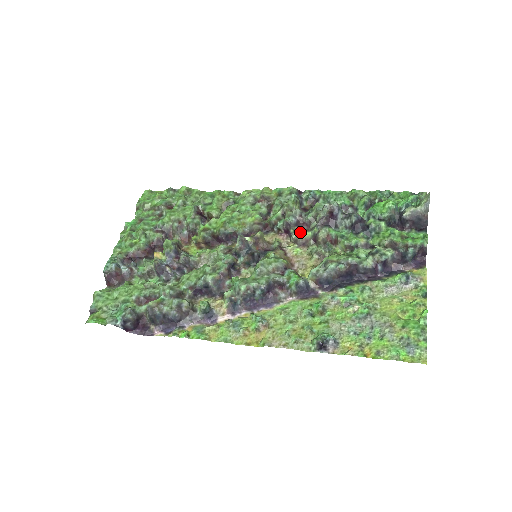
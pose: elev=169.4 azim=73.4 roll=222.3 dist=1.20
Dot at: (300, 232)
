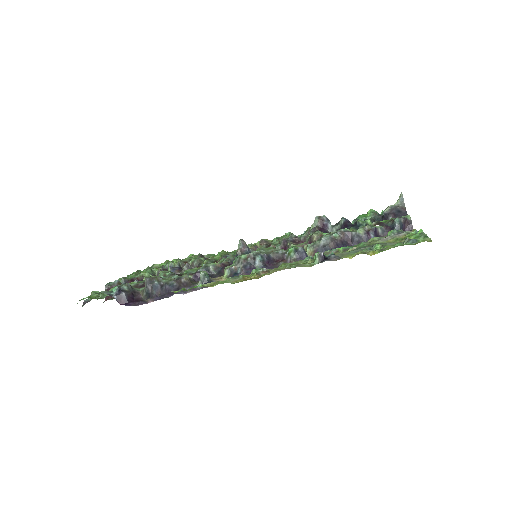
Dot at: (296, 244)
